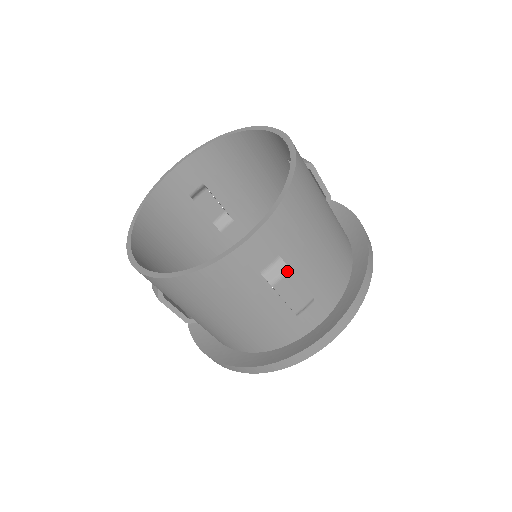
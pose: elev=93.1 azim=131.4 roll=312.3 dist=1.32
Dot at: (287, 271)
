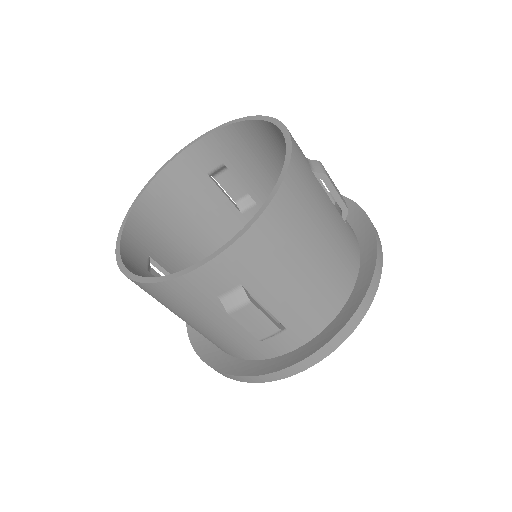
Dot at: (321, 163)
